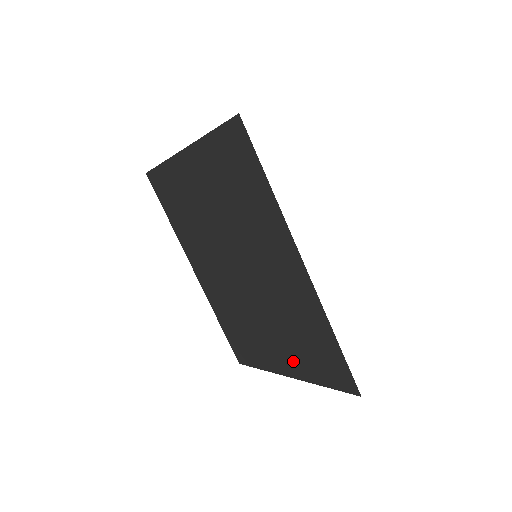
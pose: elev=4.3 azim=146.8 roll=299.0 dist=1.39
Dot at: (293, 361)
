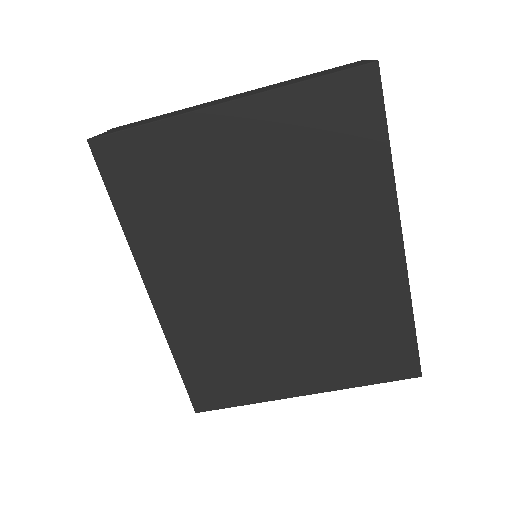
Dot at: (323, 370)
